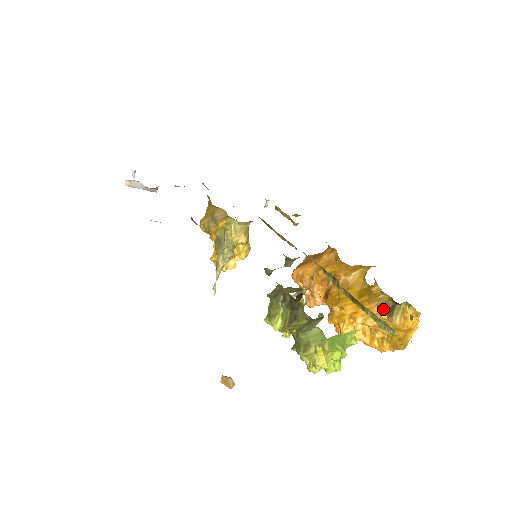
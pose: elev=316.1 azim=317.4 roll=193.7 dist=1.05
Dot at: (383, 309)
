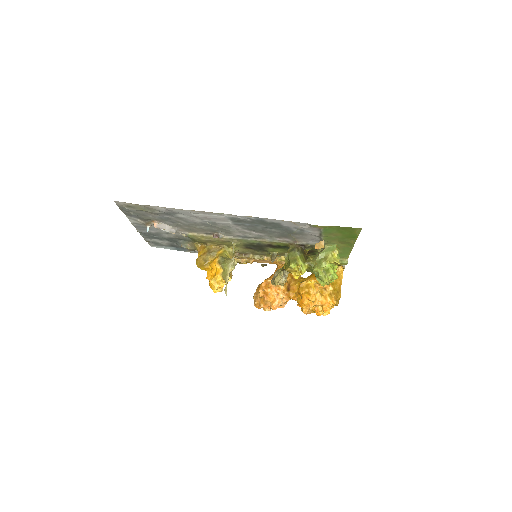
Dot at: occluded
